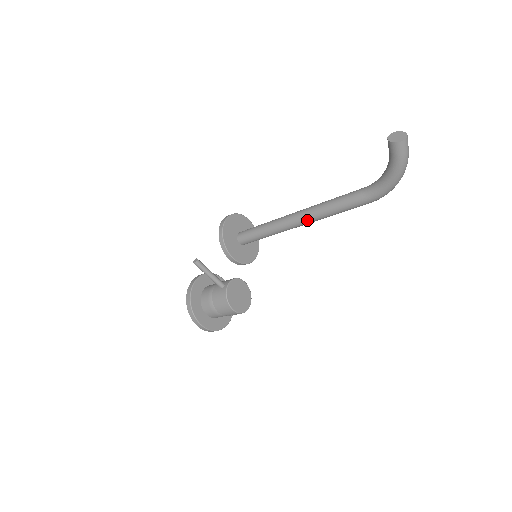
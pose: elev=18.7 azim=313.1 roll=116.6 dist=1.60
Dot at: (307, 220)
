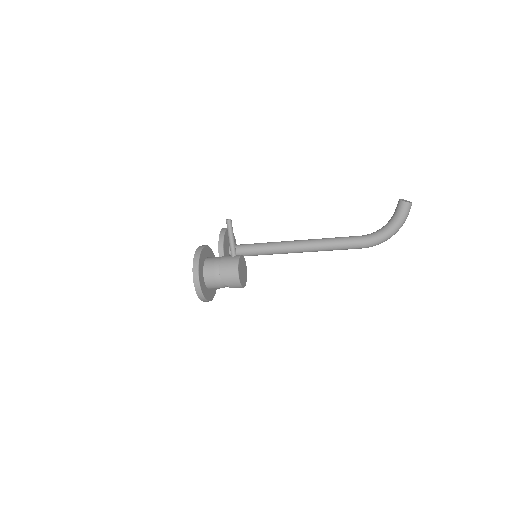
Dot at: (306, 247)
